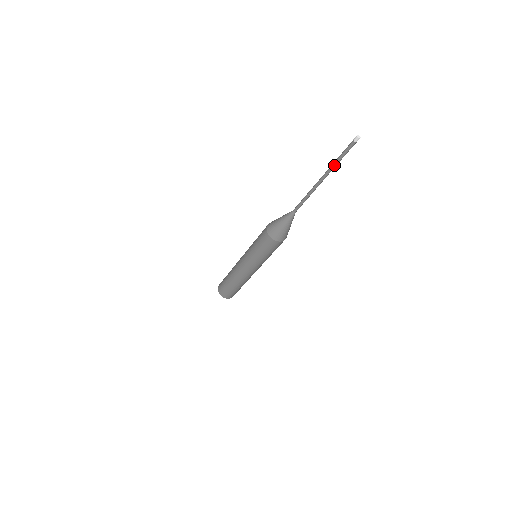
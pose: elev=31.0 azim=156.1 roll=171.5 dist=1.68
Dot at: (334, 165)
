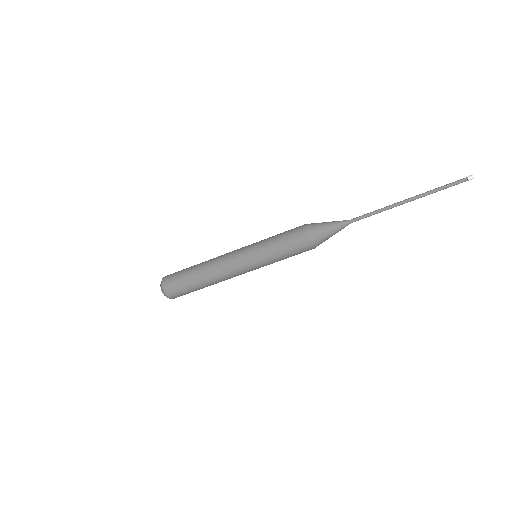
Dot at: (432, 191)
